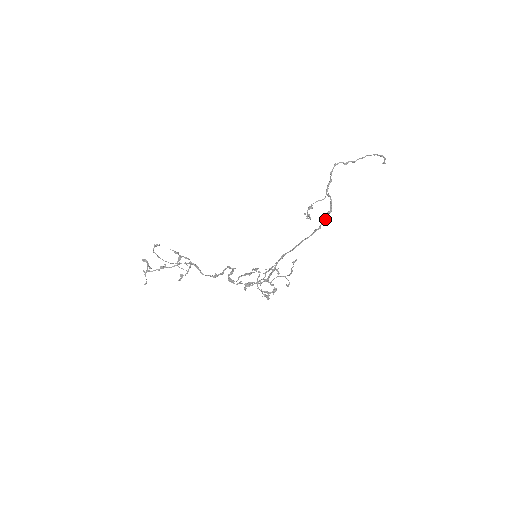
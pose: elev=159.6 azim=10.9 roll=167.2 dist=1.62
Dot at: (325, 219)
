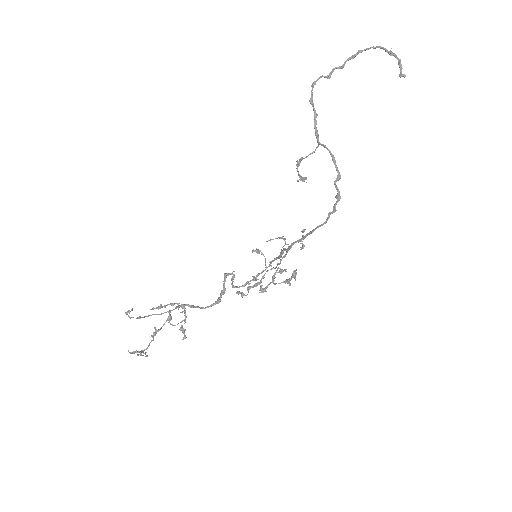
Dot at: (338, 197)
